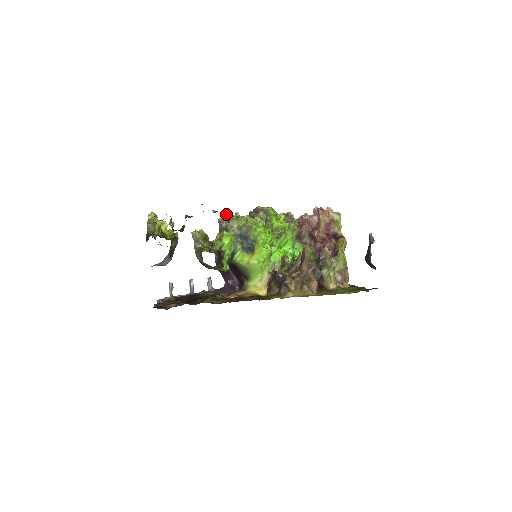
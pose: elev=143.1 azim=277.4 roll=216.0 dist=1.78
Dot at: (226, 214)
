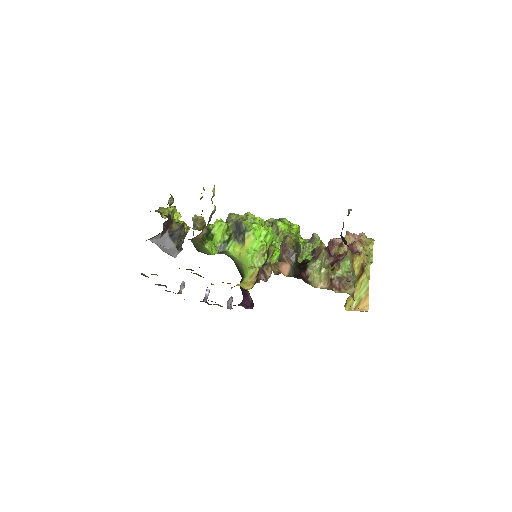
Dot at: (214, 193)
